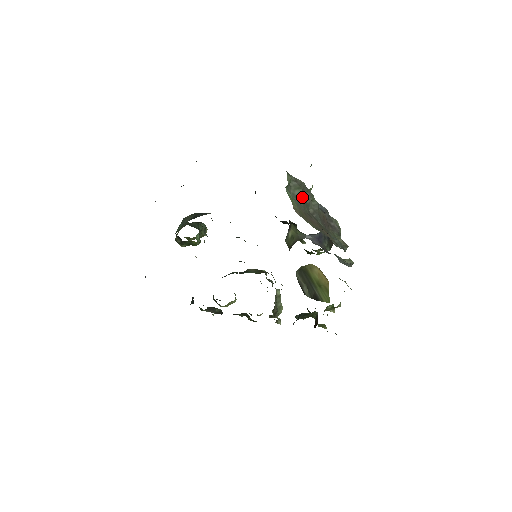
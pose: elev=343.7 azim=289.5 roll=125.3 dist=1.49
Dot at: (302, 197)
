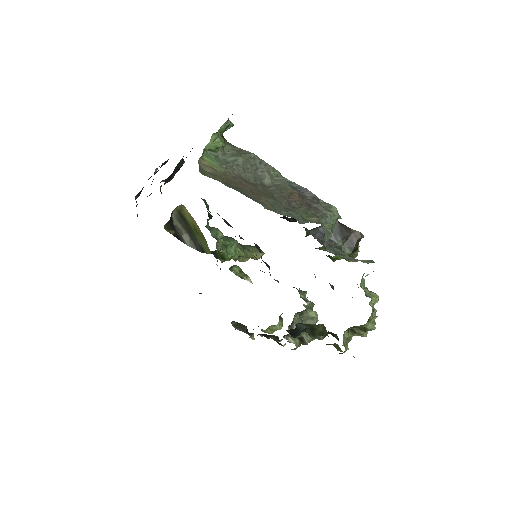
Dot at: (241, 165)
